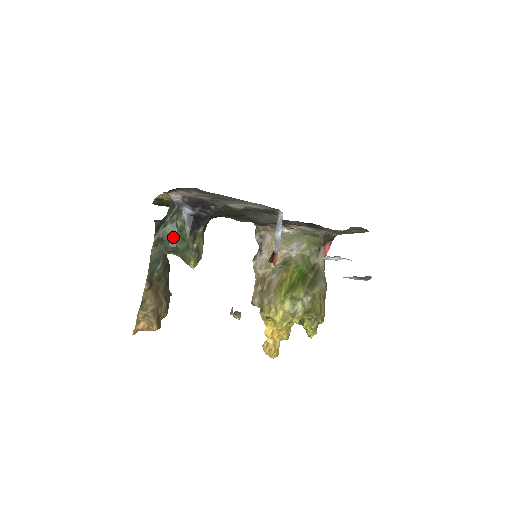
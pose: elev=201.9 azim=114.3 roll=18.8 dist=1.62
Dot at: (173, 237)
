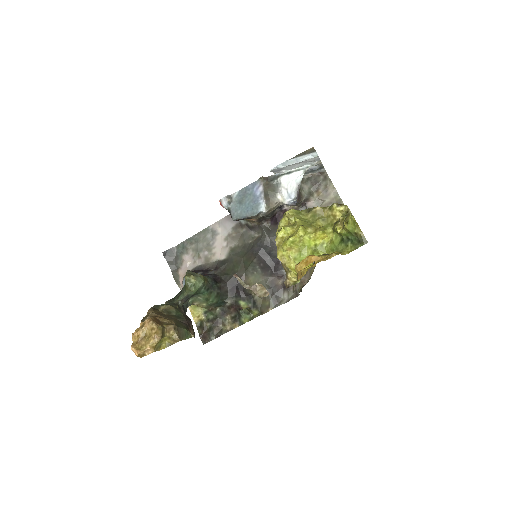
Dot at: occluded
